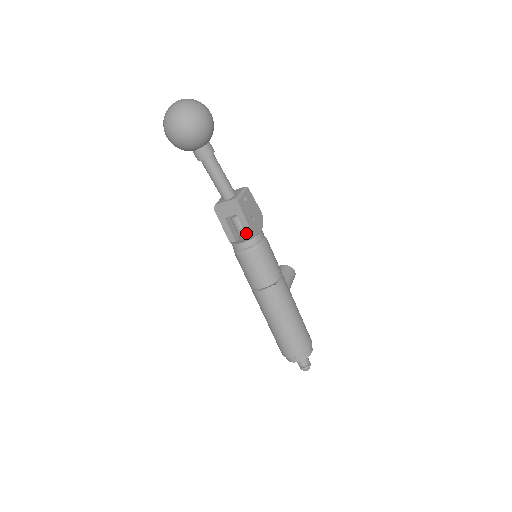
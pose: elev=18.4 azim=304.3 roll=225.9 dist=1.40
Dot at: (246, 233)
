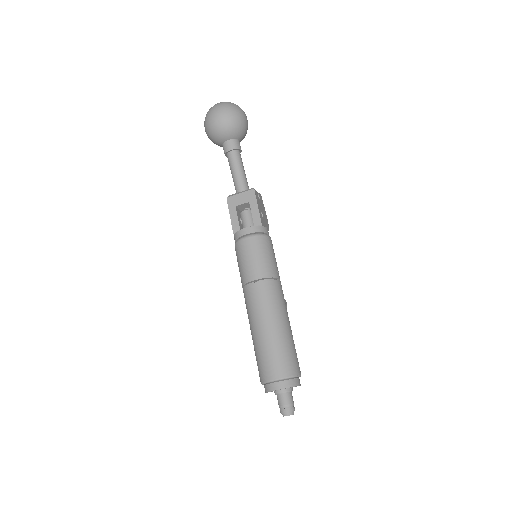
Dot at: (254, 221)
